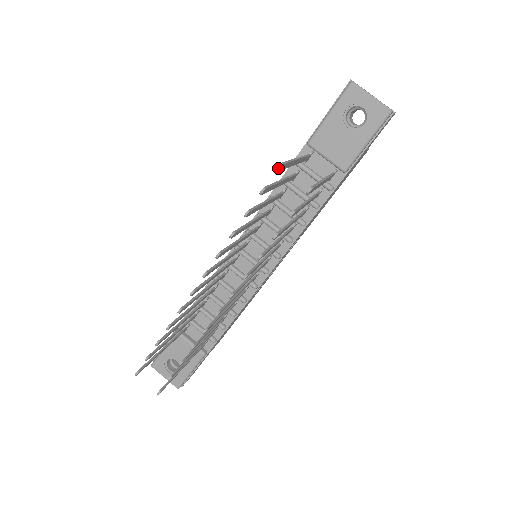
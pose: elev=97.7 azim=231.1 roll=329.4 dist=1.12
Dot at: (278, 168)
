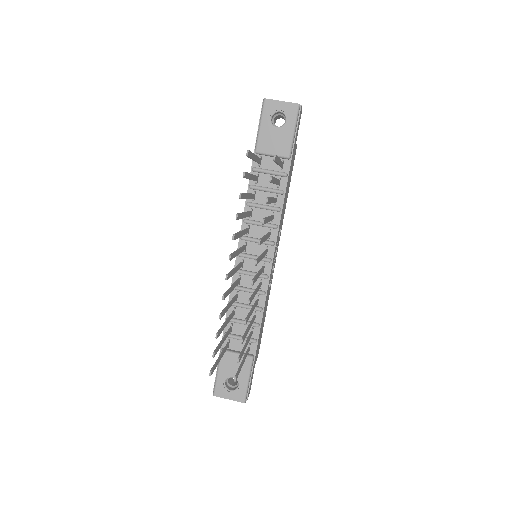
Dot at: (247, 153)
